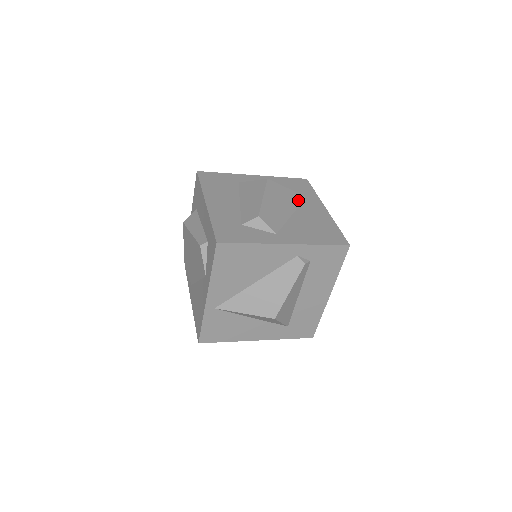
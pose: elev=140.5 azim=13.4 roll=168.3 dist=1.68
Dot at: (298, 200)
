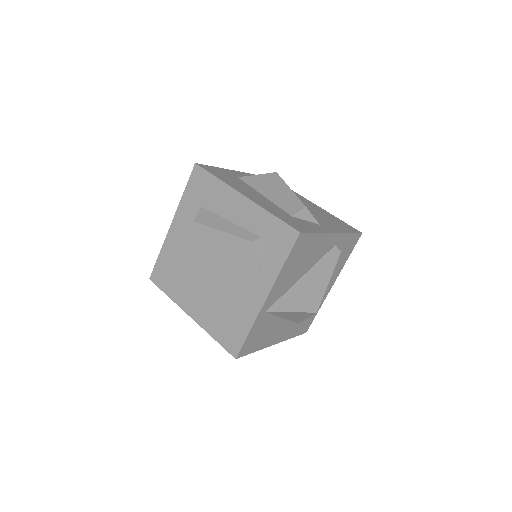
Dot at: occluded
